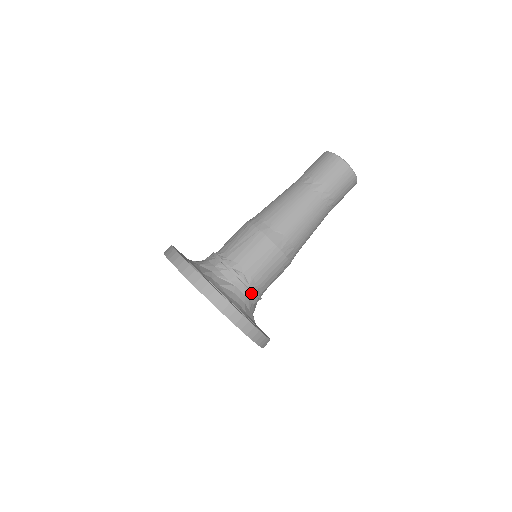
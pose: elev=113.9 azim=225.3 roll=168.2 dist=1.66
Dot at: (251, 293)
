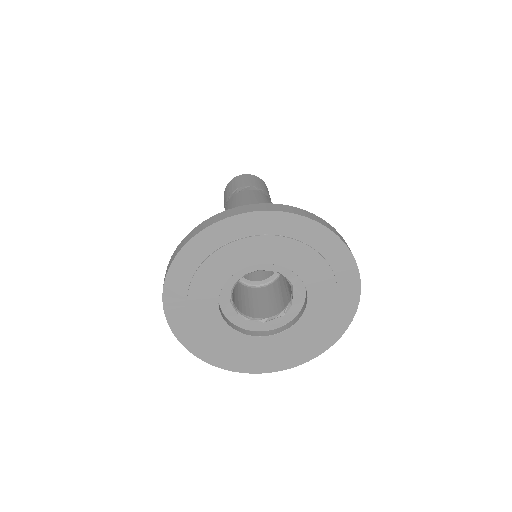
Dot at: occluded
